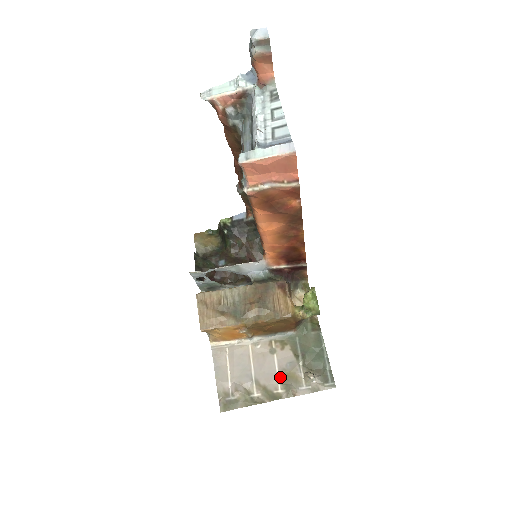
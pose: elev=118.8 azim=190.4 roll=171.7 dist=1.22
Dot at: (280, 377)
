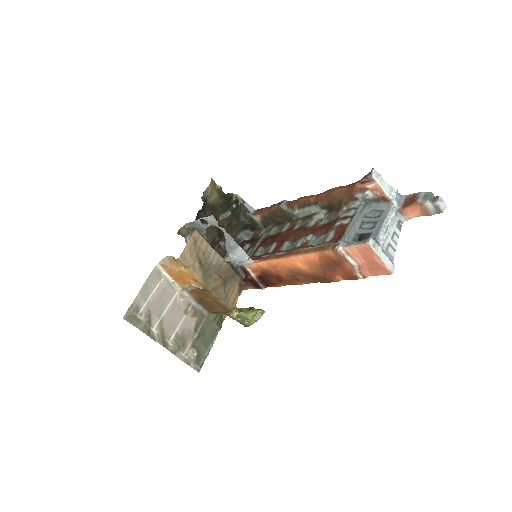
Dot at: (177, 333)
